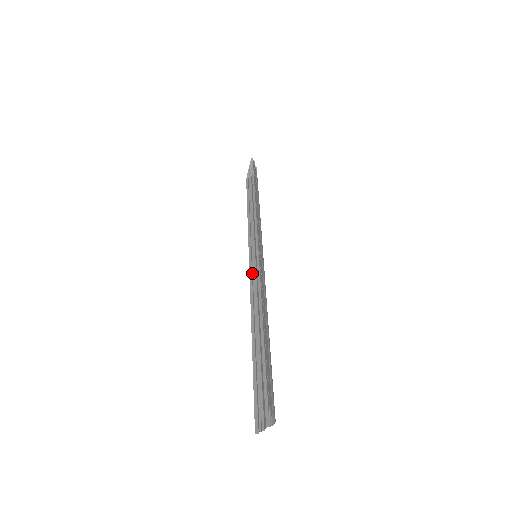
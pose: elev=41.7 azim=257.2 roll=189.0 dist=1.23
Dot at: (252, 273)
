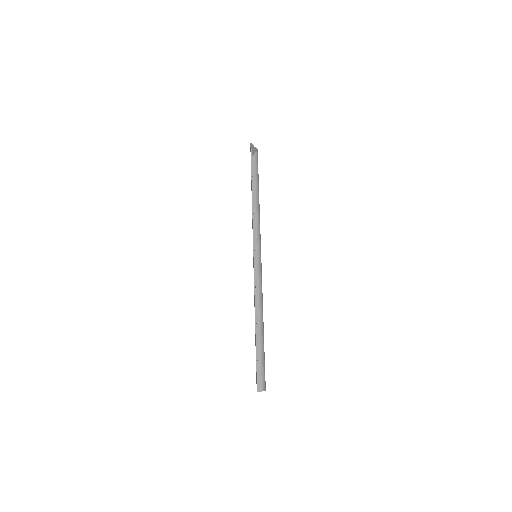
Dot at: (256, 267)
